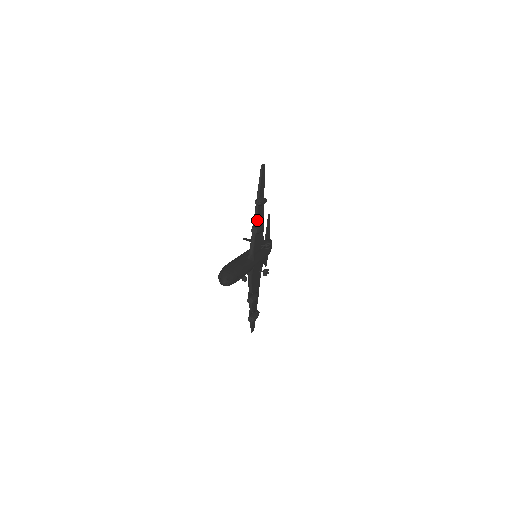
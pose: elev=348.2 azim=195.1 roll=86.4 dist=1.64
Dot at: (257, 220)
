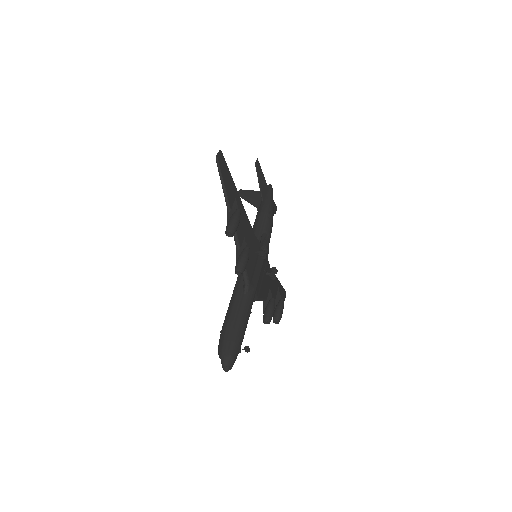
Dot at: (238, 238)
